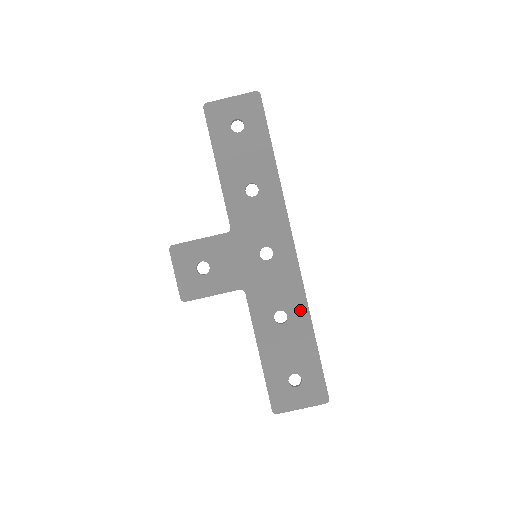
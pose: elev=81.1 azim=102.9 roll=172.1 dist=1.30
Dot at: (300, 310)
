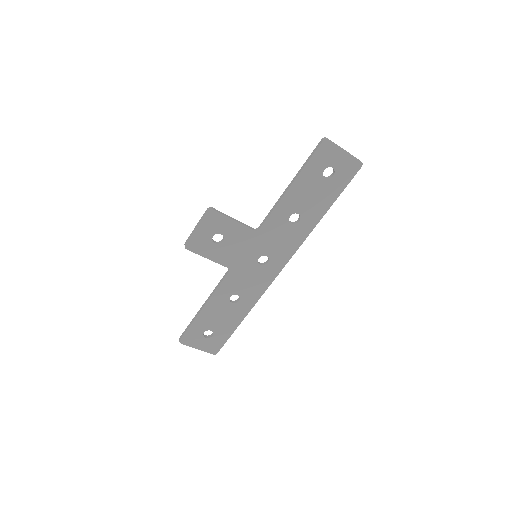
Dot at: (249, 303)
